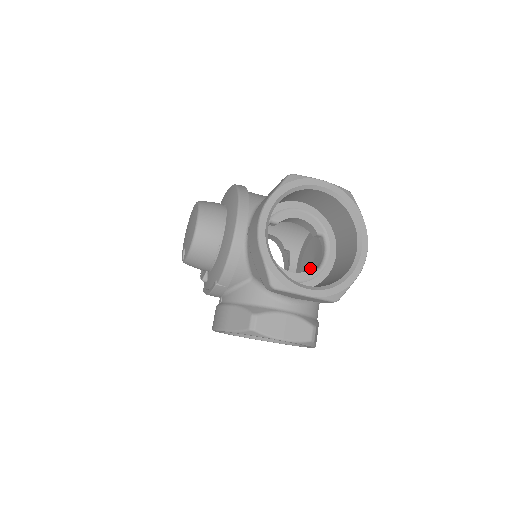
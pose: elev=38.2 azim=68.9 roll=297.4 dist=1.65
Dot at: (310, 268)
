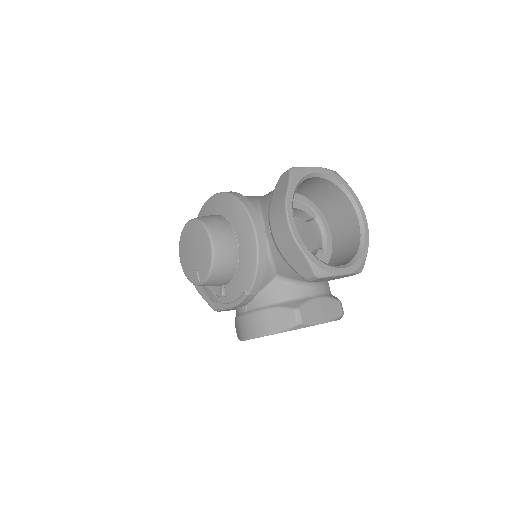
Dot at: (317, 250)
